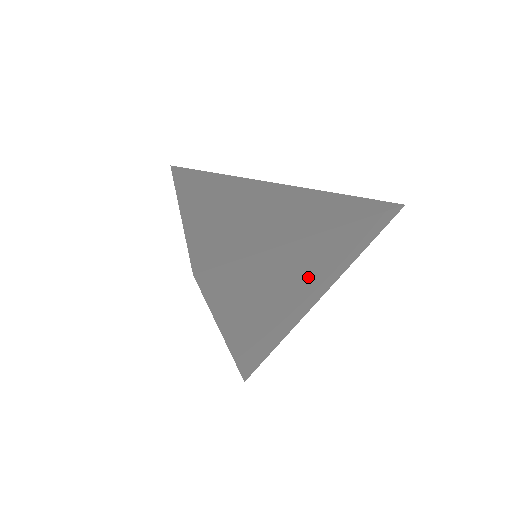
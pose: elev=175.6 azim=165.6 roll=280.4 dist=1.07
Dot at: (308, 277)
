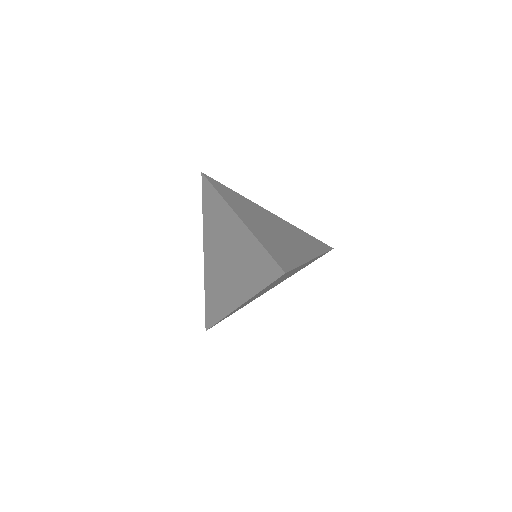
Dot at: occluded
